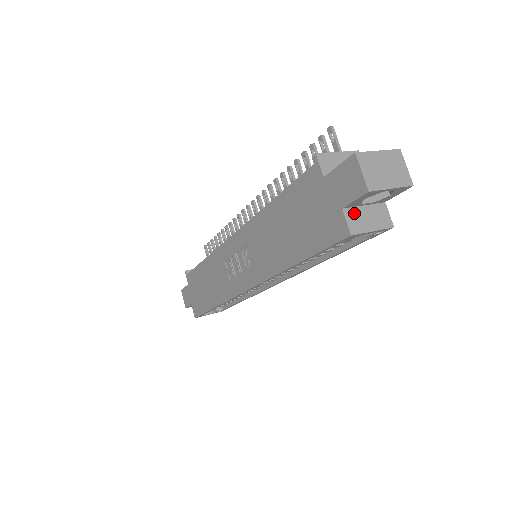
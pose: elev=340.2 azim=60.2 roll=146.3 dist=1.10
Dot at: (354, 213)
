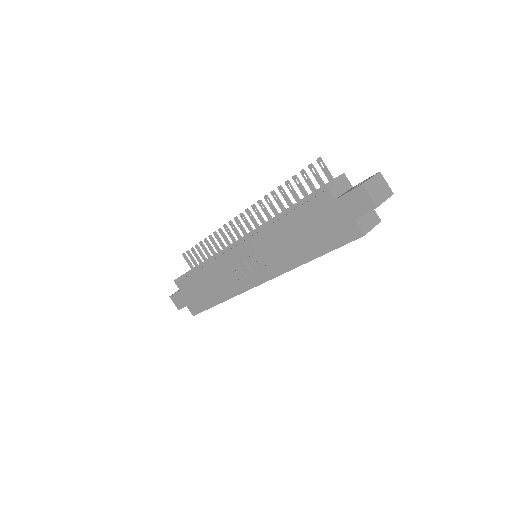
Dot at: (361, 220)
